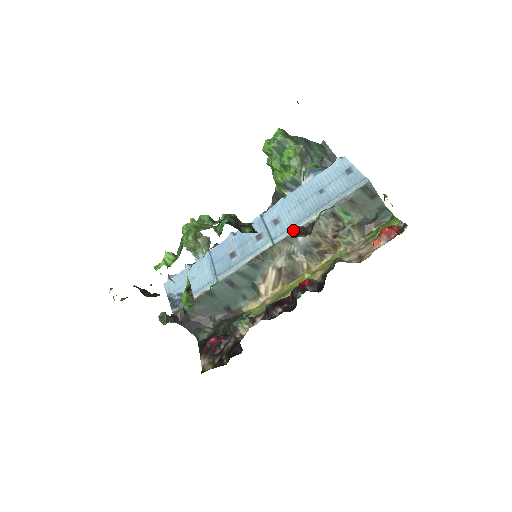
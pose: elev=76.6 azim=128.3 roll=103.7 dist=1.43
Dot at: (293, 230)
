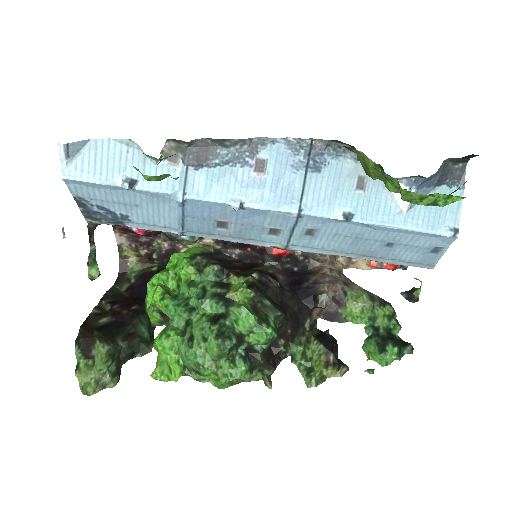
Dot at: occluded
